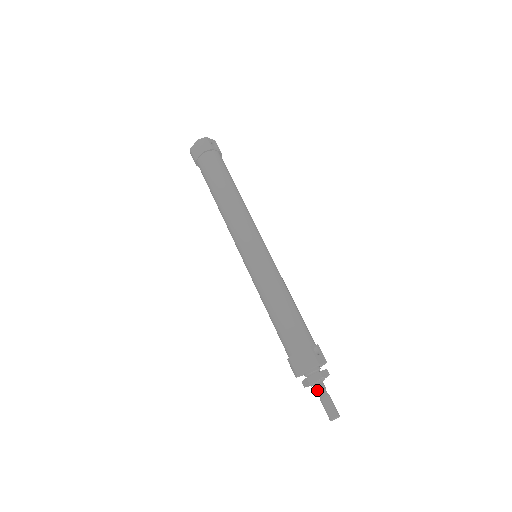
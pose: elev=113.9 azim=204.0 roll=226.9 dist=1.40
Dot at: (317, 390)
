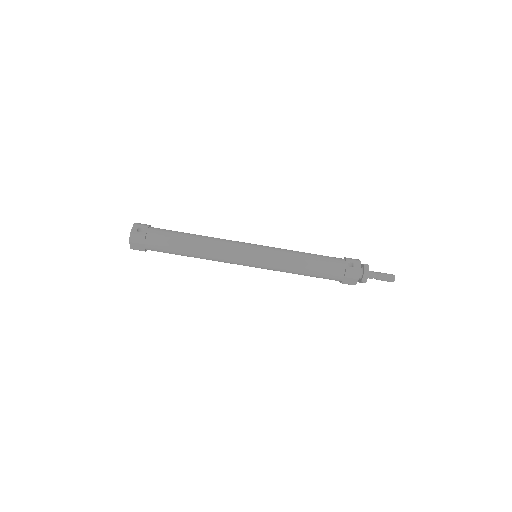
Dot at: (371, 278)
